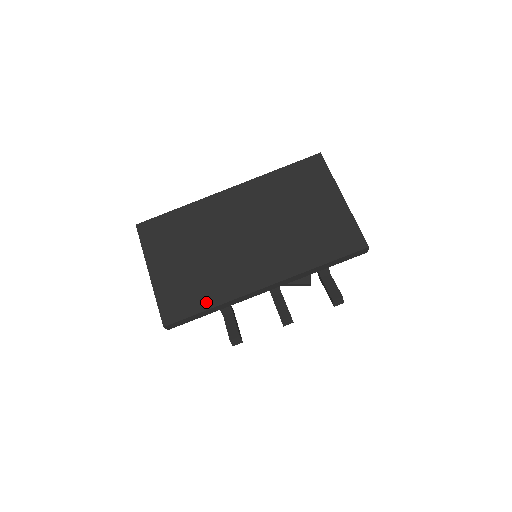
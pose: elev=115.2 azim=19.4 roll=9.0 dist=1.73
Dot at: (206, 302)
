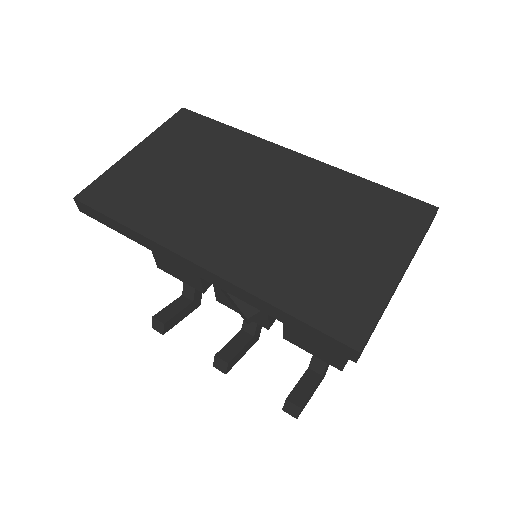
Dot at: (132, 217)
